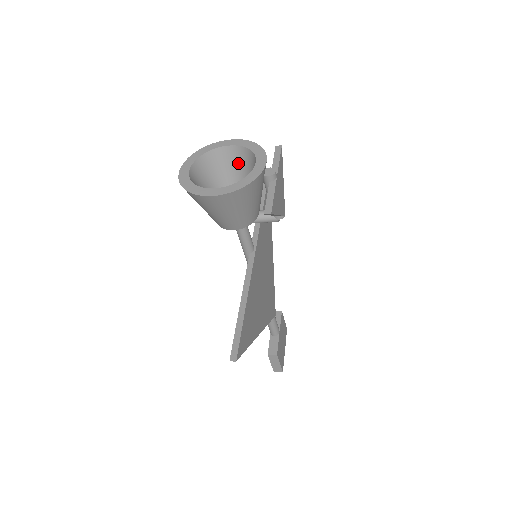
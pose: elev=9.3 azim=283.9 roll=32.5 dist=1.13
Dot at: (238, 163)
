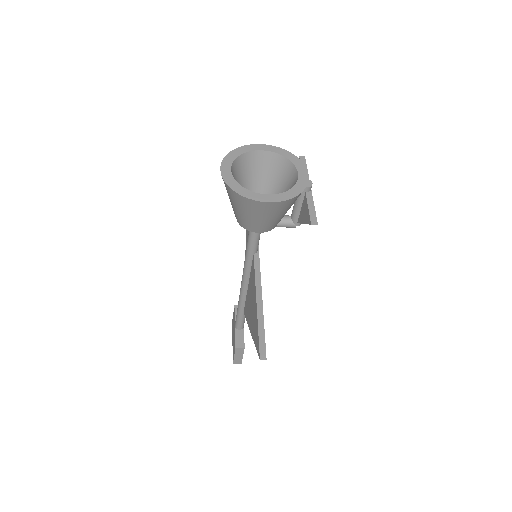
Dot at: (268, 168)
